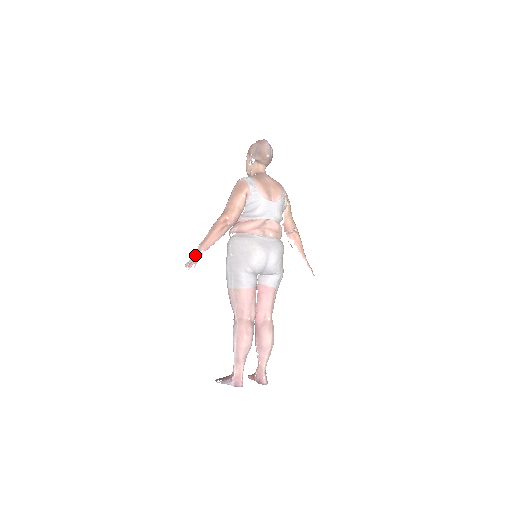
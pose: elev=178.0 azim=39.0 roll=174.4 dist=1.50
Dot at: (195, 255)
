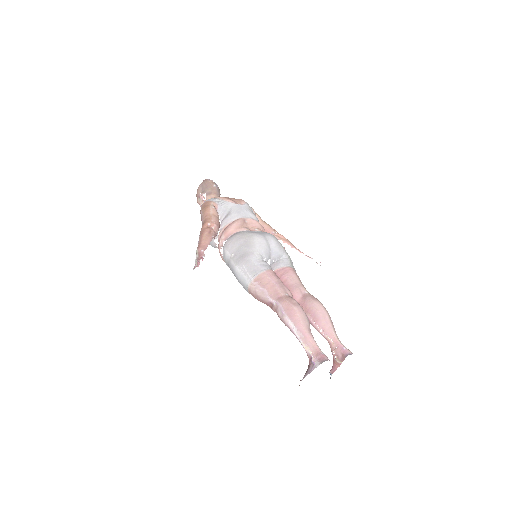
Dot at: (197, 257)
